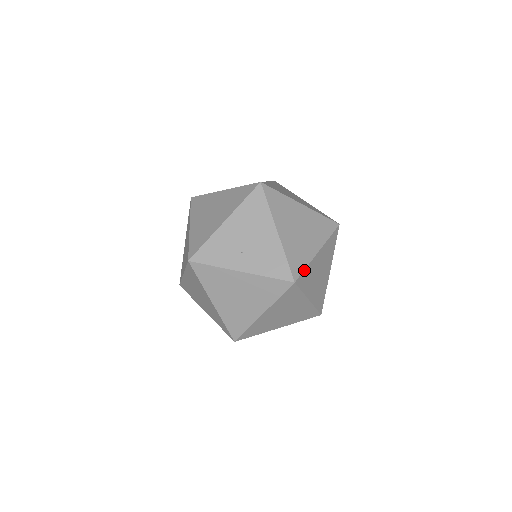
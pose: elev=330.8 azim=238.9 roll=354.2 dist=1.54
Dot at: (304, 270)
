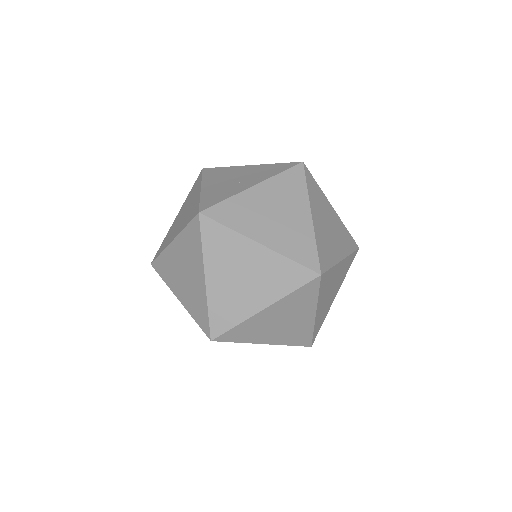
Dot at: occluded
